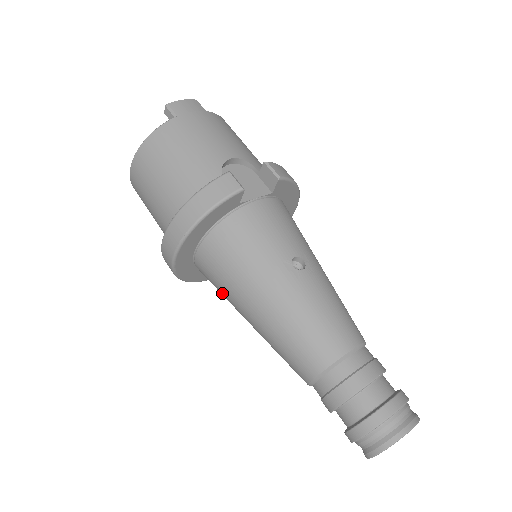
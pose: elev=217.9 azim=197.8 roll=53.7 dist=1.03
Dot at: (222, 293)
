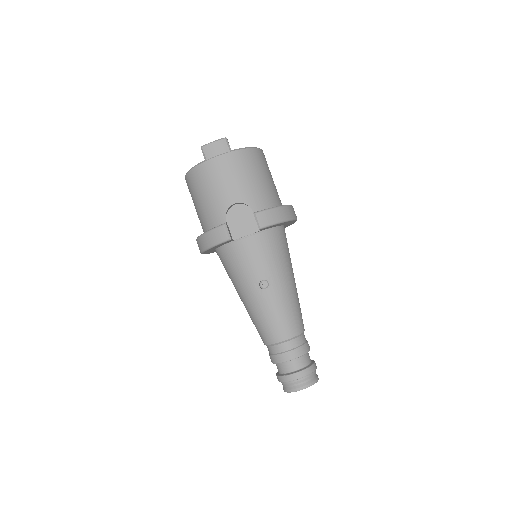
Dot at: occluded
